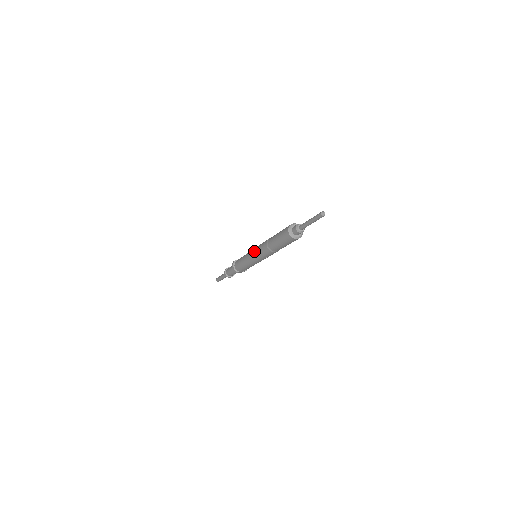
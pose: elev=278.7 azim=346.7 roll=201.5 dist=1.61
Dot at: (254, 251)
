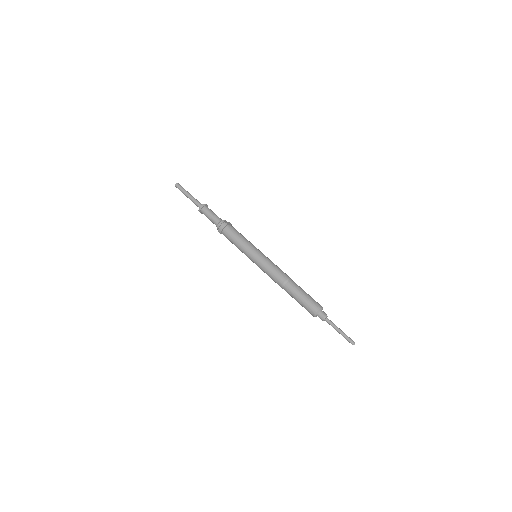
Dot at: (264, 263)
